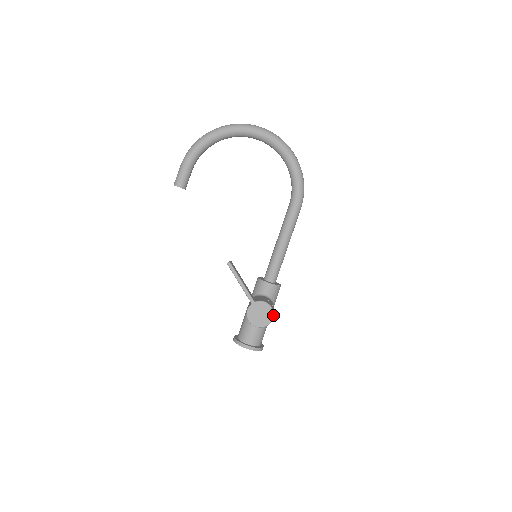
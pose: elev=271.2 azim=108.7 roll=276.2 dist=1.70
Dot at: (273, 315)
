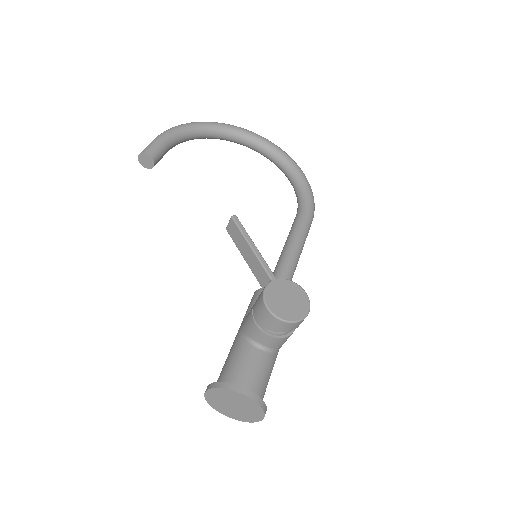
Dot at: (309, 305)
